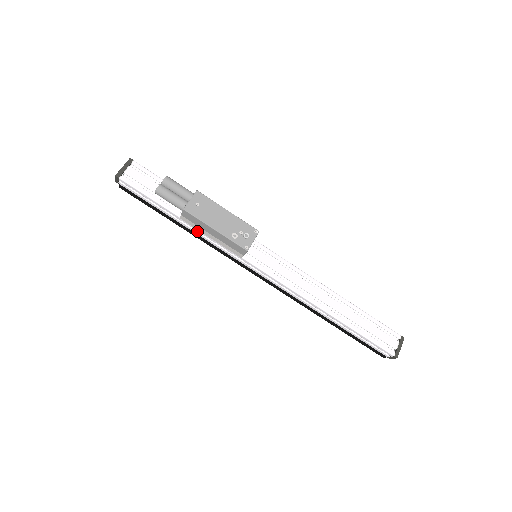
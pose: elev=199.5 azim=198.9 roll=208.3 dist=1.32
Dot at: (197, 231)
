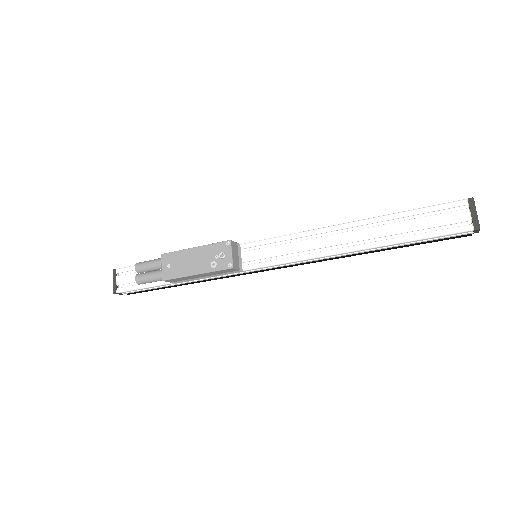
Dot at: occluded
